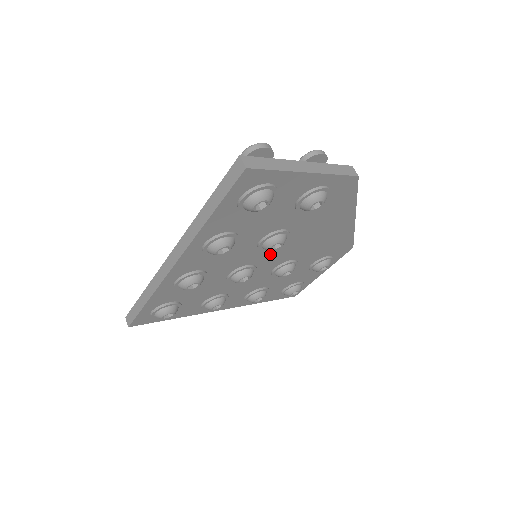
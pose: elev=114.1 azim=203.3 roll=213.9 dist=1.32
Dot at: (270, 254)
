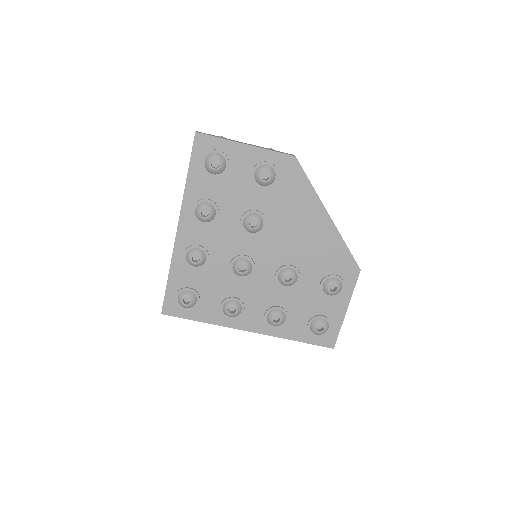
Dot at: (260, 246)
